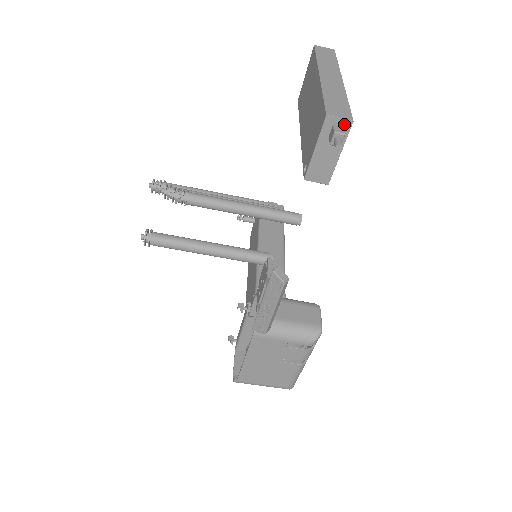
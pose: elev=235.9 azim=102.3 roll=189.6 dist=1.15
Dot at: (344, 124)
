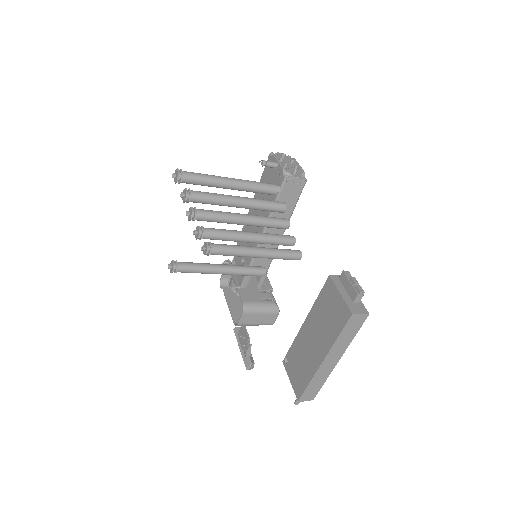
Dot at: (308, 398)
